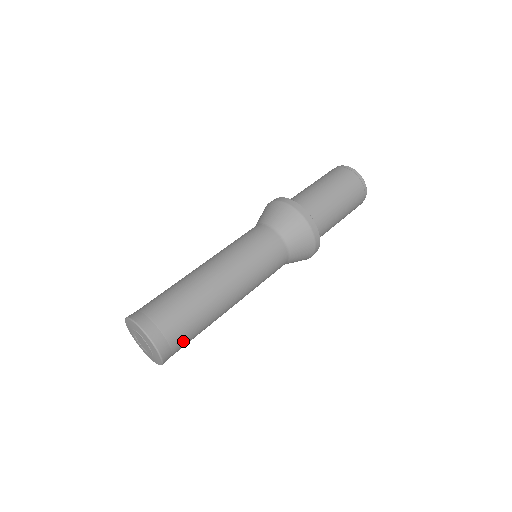
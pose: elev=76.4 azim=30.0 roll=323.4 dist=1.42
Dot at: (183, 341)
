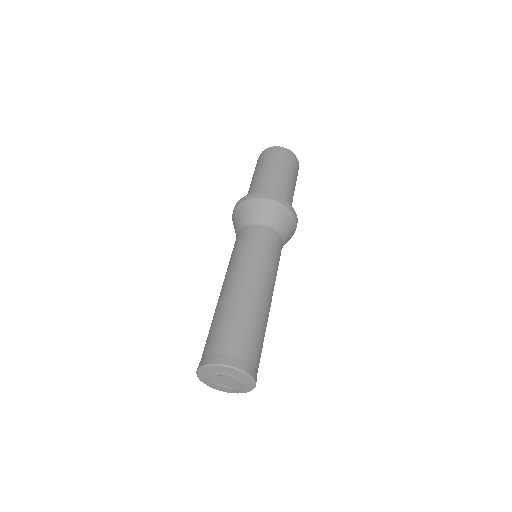
Dot at: (259, 357)
